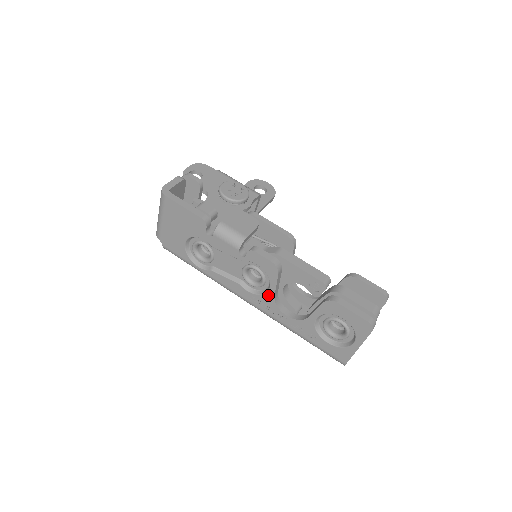
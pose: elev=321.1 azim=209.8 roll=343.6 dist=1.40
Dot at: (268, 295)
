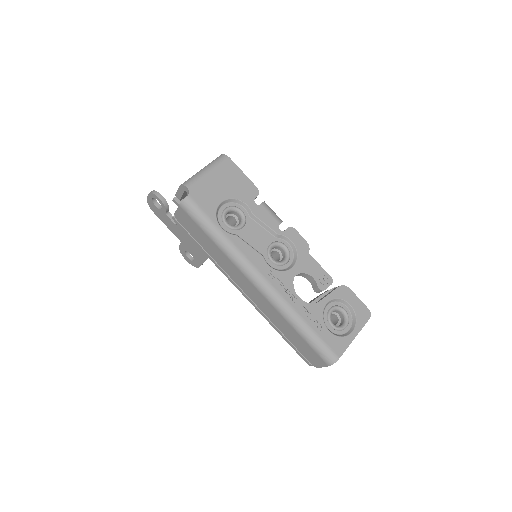
Dot at: (289, 272)
